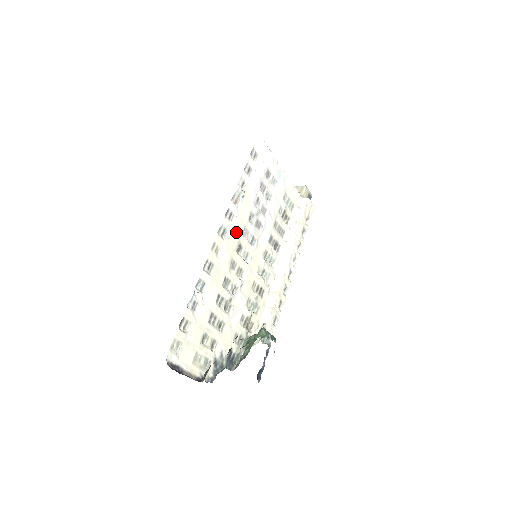
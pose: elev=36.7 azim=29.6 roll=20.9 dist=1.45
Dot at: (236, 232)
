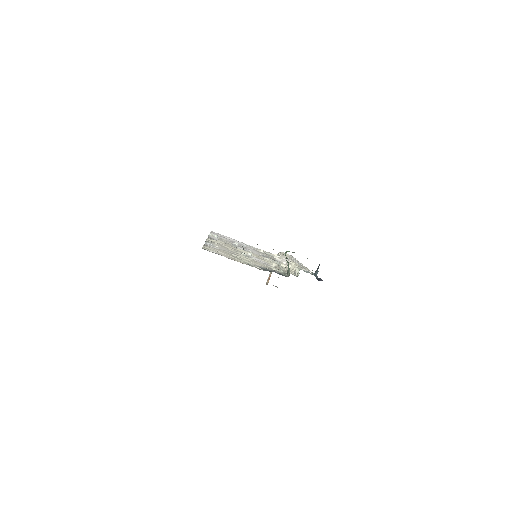
Dot at: occluded
